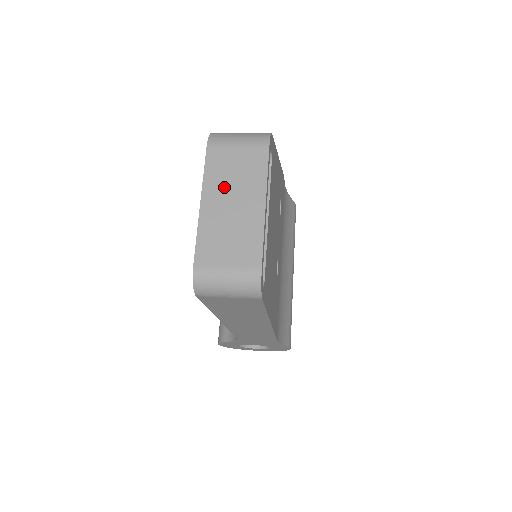
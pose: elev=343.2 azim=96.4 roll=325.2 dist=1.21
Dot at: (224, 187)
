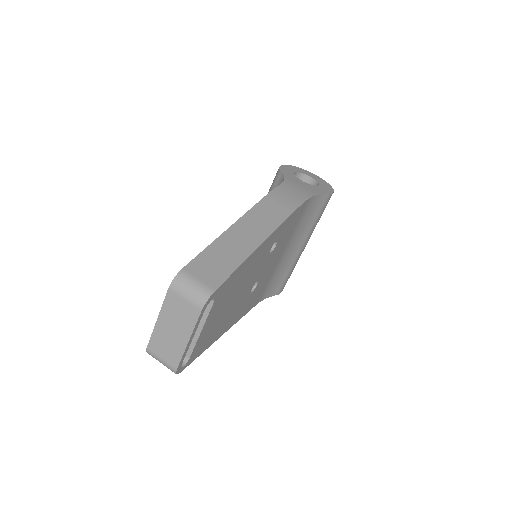
Dot at: (171, 318)
